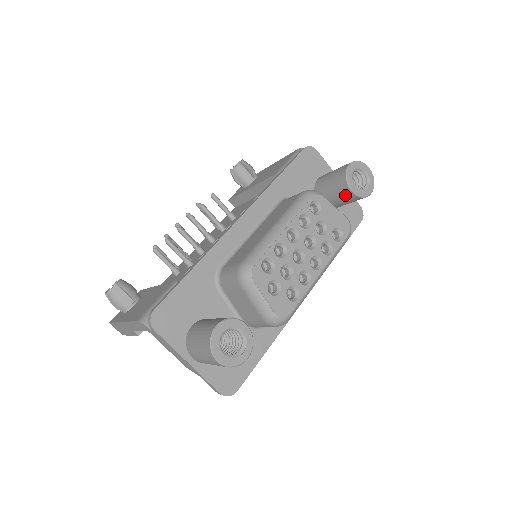
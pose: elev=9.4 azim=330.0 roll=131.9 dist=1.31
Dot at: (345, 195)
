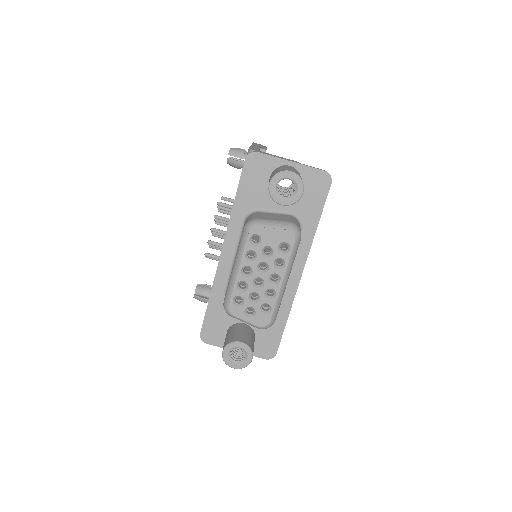
Dot at: occluded
